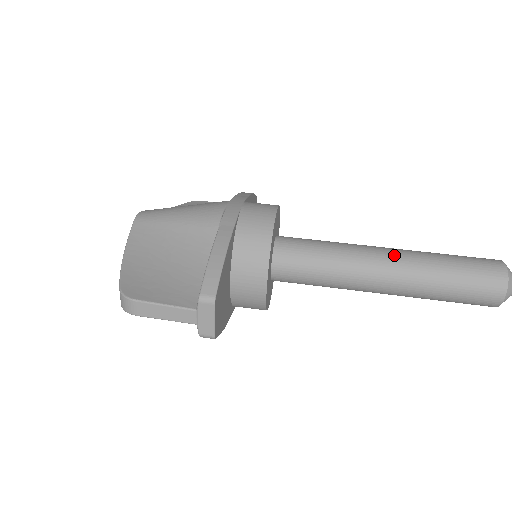
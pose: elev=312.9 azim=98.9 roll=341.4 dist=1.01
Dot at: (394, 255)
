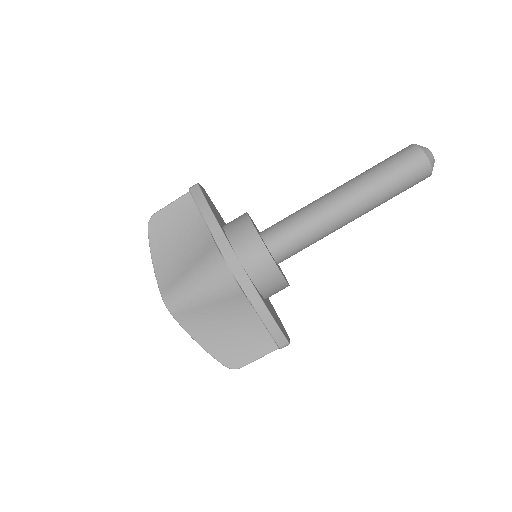
Dot at: (353, 205)
